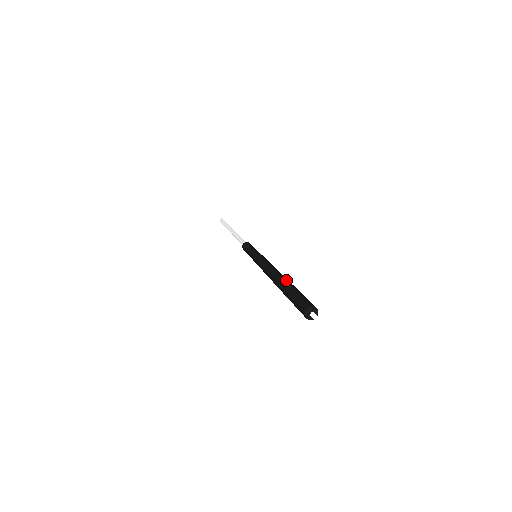
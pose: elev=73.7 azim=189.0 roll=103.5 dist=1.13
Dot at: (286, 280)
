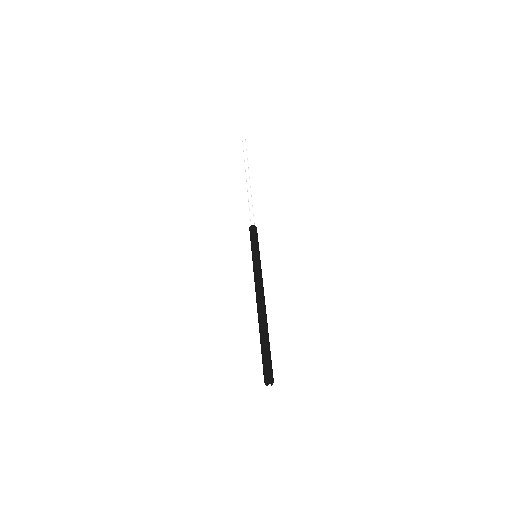
Dot at: (266, 328)
